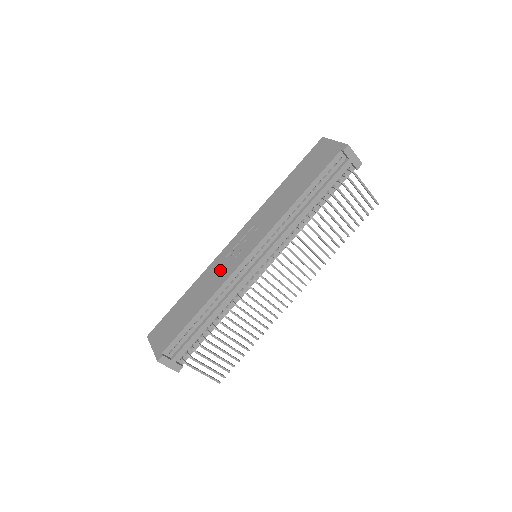
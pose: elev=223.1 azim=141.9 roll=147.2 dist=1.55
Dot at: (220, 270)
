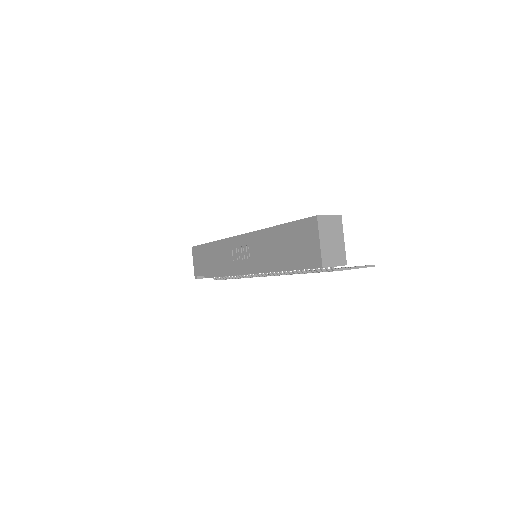
Dot at: (227, 257)
